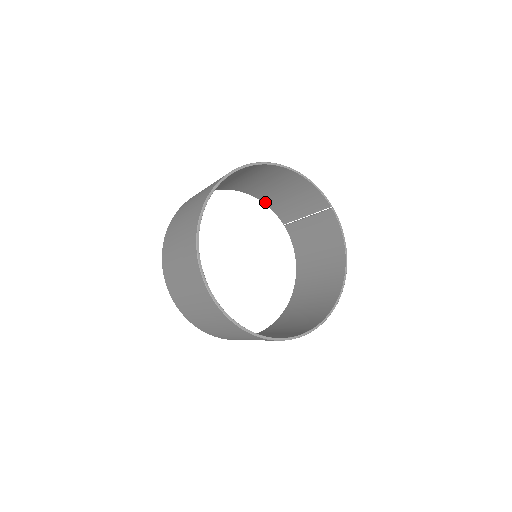
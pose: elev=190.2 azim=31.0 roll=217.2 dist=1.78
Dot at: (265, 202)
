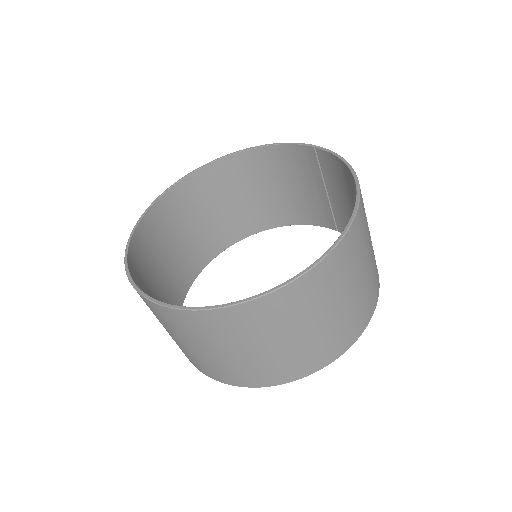
Dot at: (302, 222)
